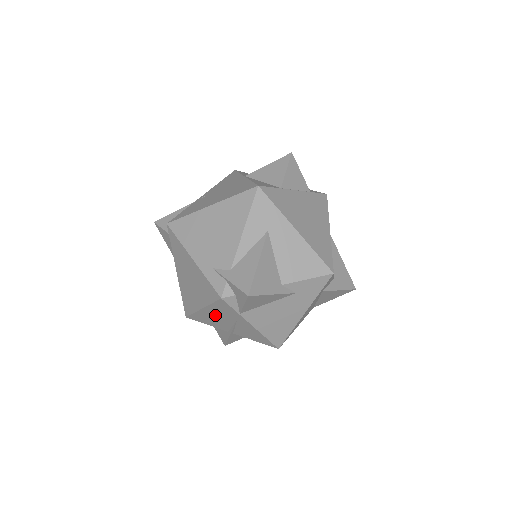
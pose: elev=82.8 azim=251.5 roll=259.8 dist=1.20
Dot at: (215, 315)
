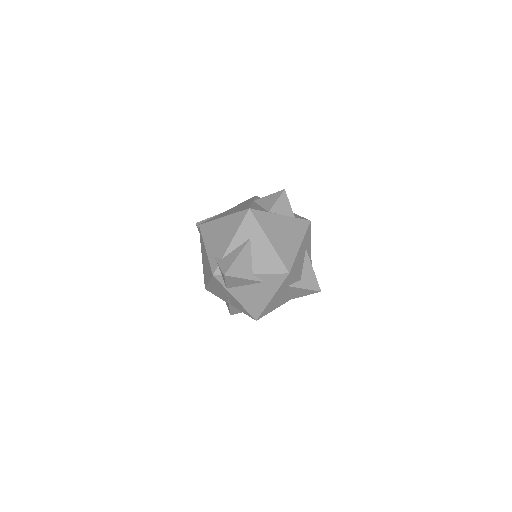
Dot at: (216, 288)
